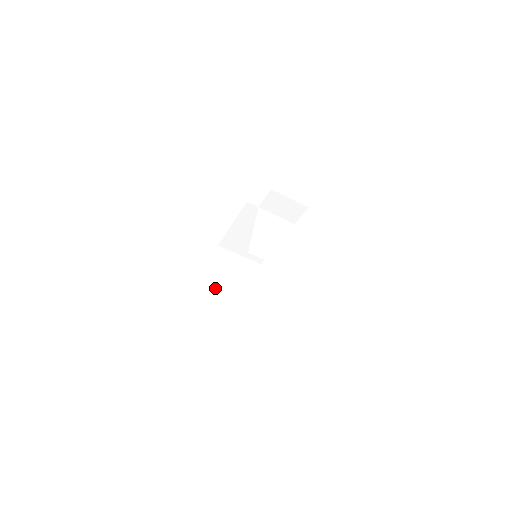
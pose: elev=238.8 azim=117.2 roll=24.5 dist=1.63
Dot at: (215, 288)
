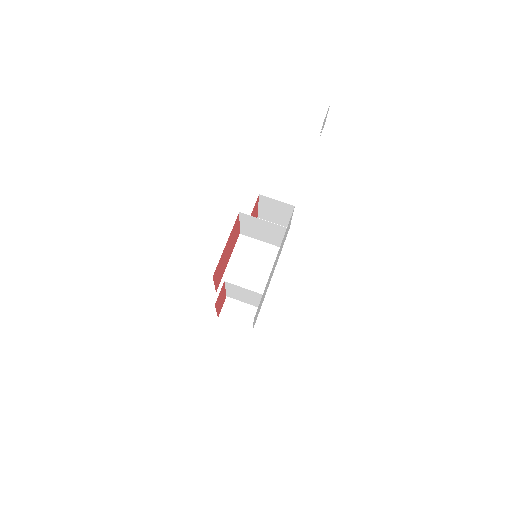
Dot at: occluded
